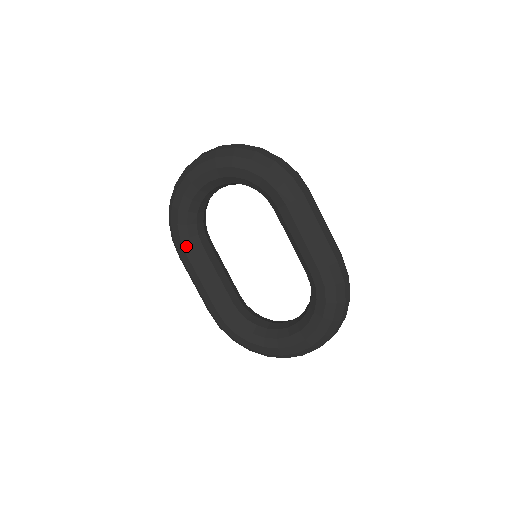
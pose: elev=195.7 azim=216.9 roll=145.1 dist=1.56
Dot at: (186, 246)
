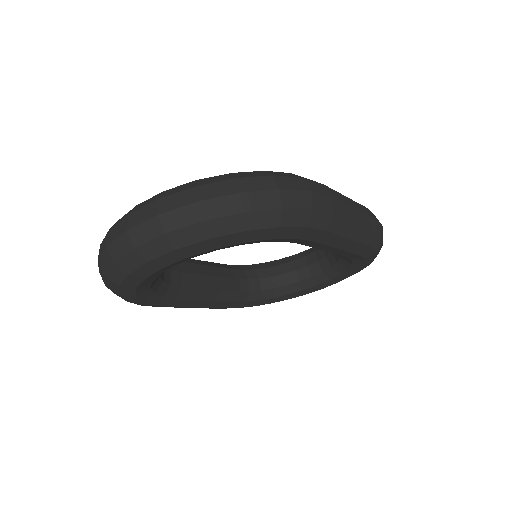
Dot at: (164, 303)
